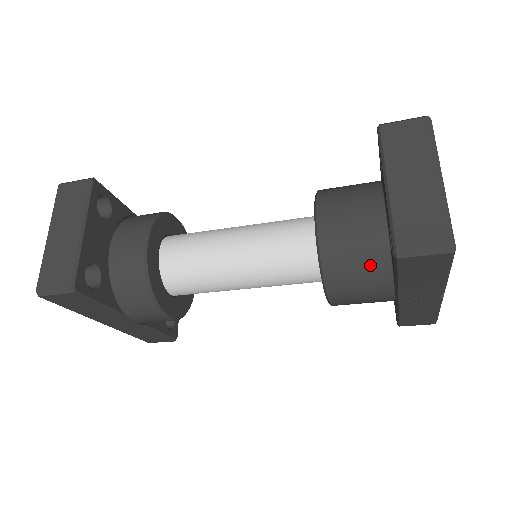
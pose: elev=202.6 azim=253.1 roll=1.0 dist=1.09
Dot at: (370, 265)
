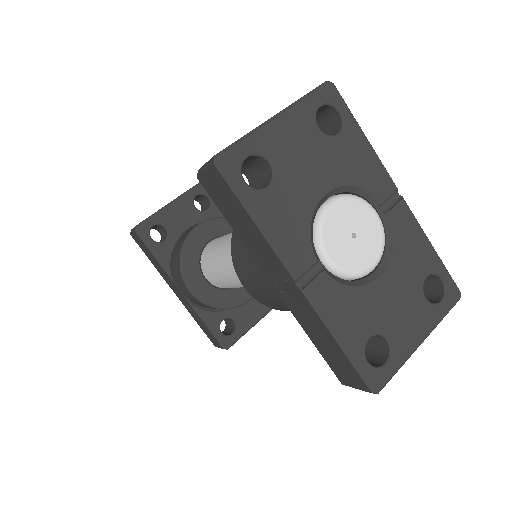
Dot at: occluded
